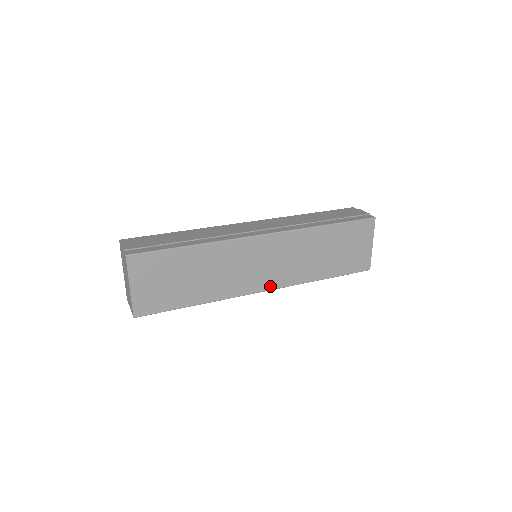
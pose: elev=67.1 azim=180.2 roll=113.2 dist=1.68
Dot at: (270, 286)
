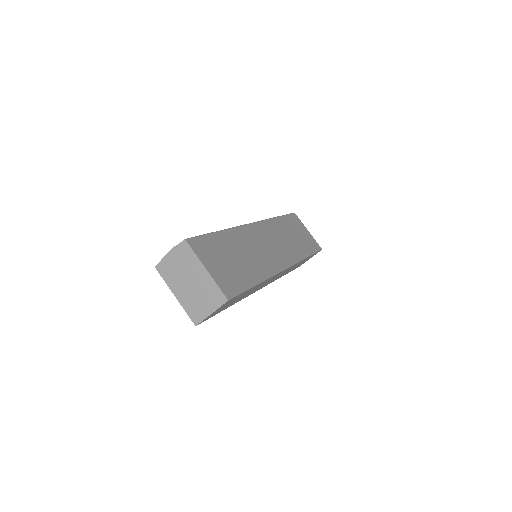
Dot at: (286, 264)
